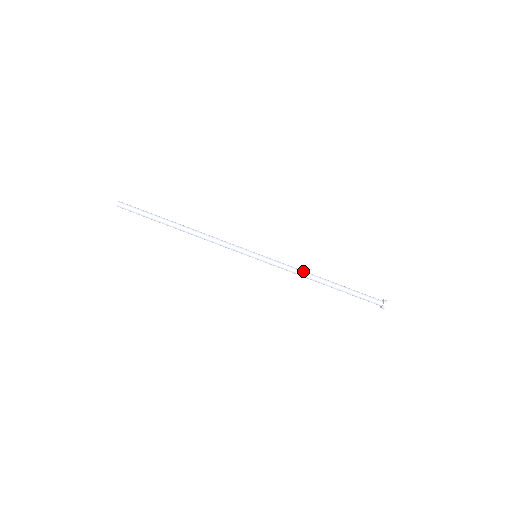
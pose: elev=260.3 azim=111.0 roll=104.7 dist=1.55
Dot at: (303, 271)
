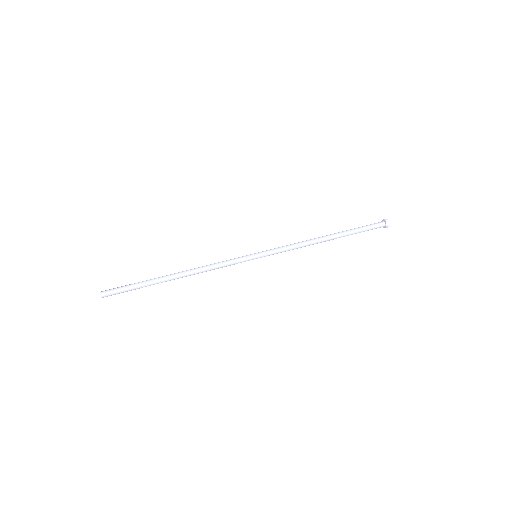
Dot at: occluded
